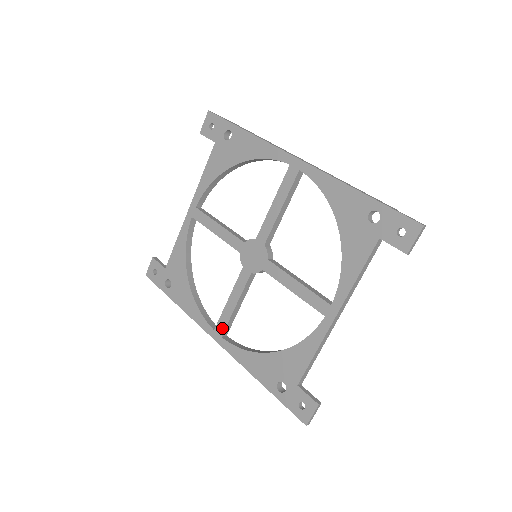
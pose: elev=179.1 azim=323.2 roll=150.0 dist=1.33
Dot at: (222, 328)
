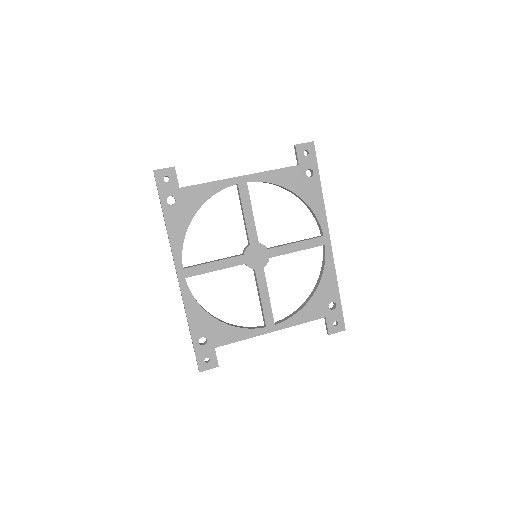
Dot at: (192, 274)
